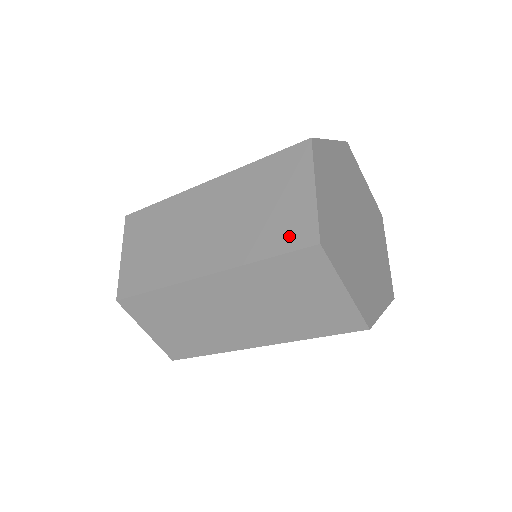
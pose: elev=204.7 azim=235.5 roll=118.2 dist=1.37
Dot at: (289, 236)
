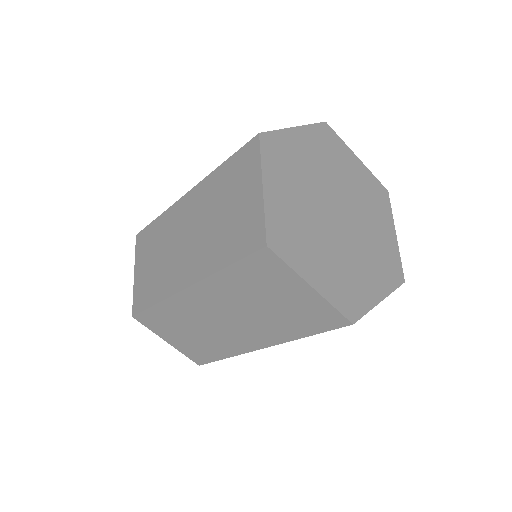
Dot at: occluded
